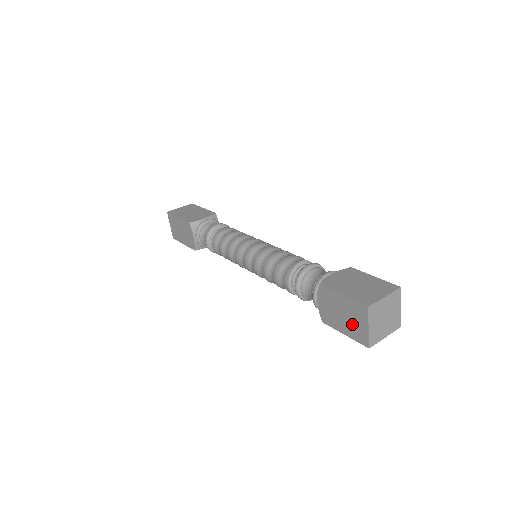
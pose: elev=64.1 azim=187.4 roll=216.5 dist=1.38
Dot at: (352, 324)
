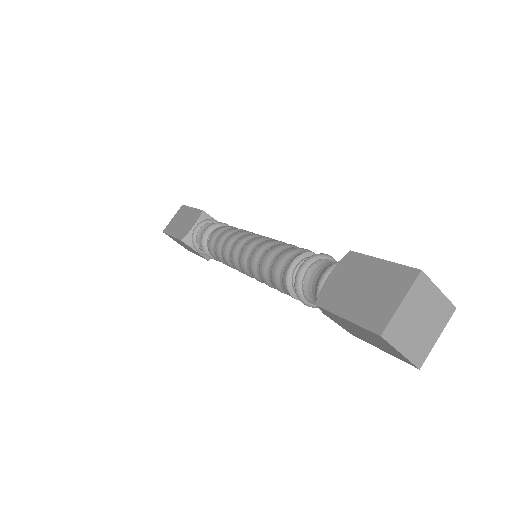
Dot at: (381, 345)
